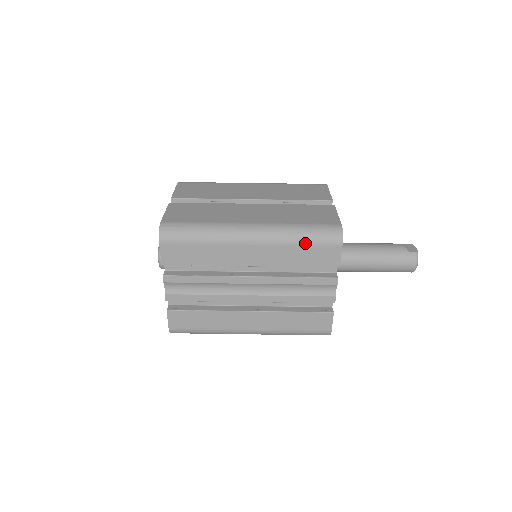
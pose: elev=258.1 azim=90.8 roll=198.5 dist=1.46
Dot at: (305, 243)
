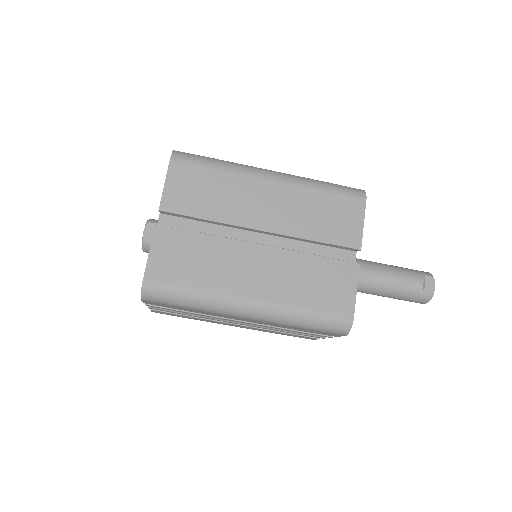
Dot at: (306, 328)
